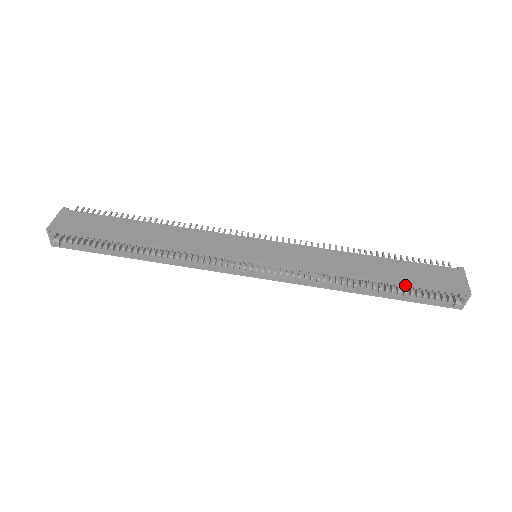
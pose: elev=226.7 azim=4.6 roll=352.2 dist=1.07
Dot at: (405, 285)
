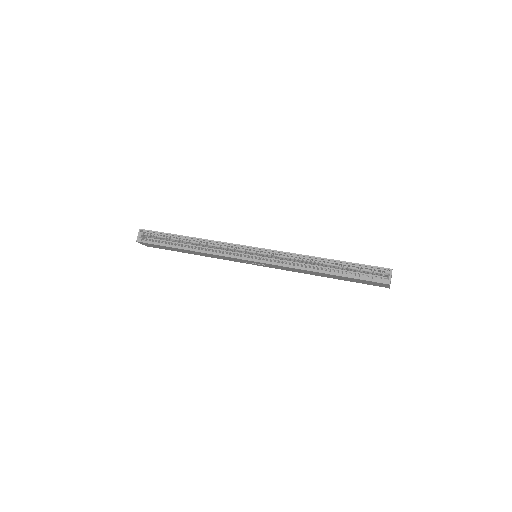
Dot at: (348, 263)
